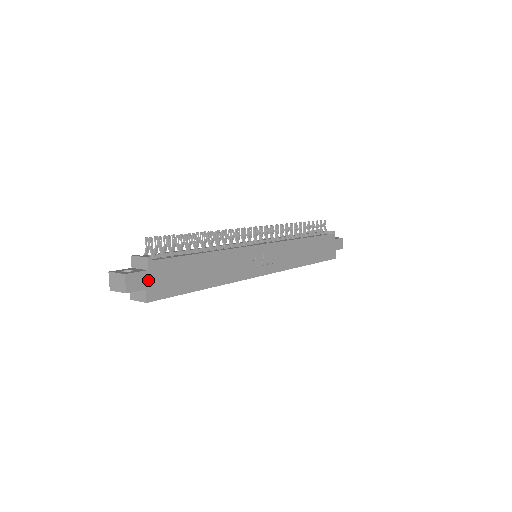
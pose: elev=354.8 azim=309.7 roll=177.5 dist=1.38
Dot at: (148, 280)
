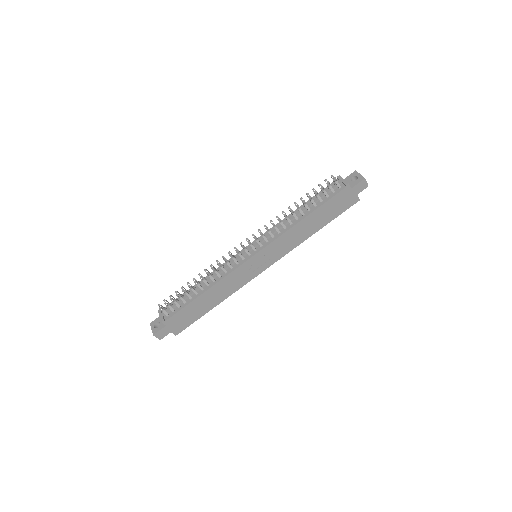
Dot at: (169, 328)
